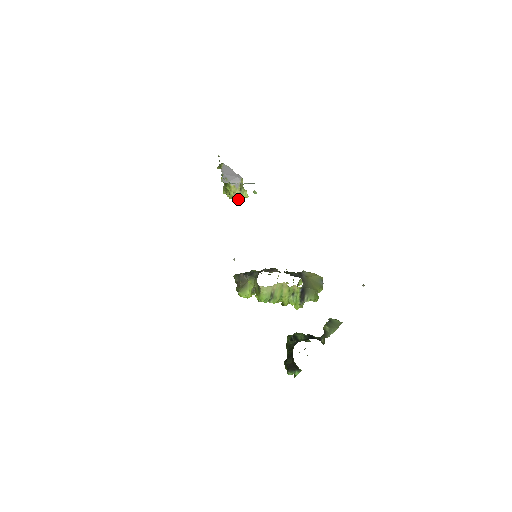
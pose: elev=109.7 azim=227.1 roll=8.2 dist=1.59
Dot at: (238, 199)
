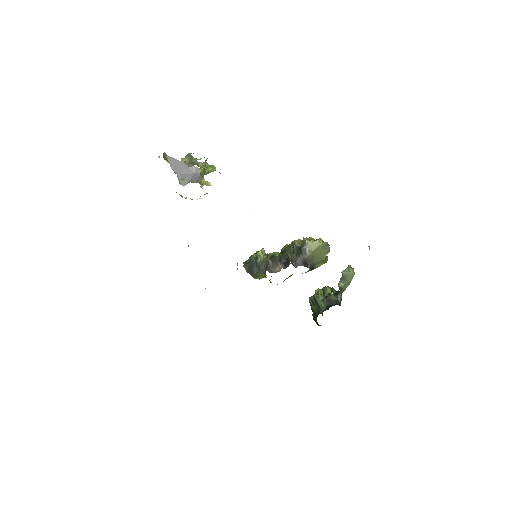
Dot at: occluded
